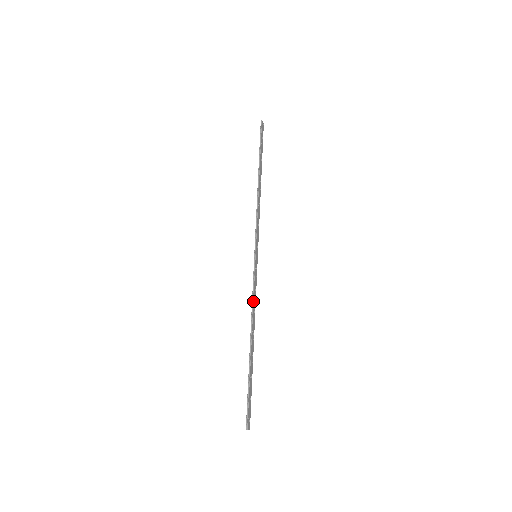
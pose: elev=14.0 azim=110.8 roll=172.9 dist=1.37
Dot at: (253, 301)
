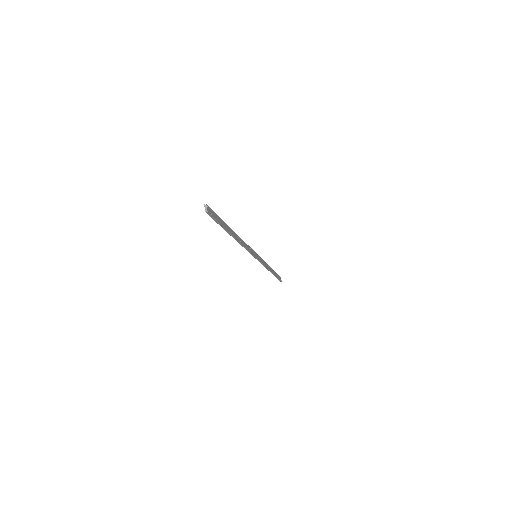
Dot at: occluded
